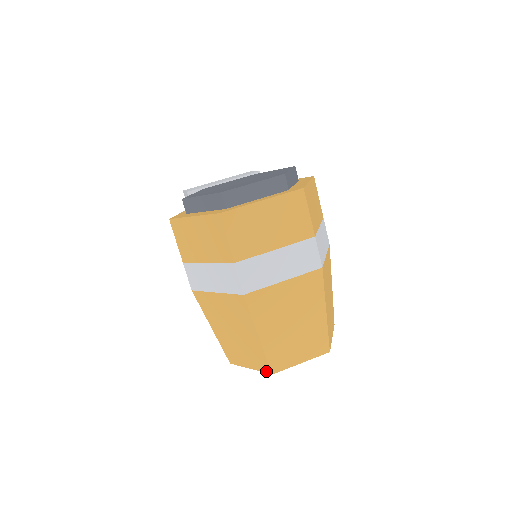
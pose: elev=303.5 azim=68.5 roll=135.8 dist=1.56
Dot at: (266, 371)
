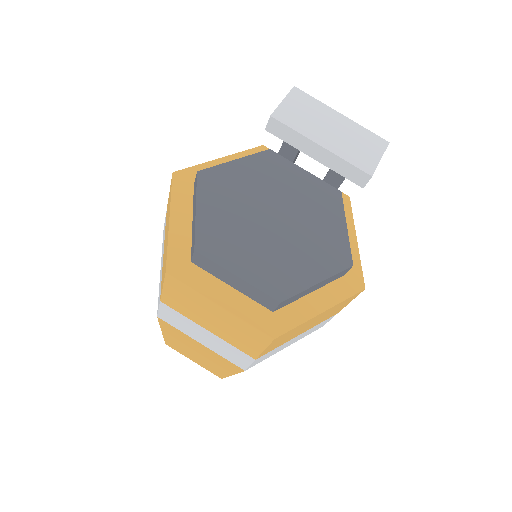
Dot at: occluded
